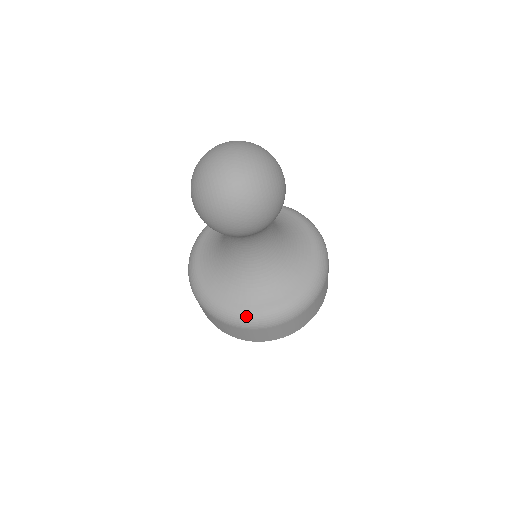
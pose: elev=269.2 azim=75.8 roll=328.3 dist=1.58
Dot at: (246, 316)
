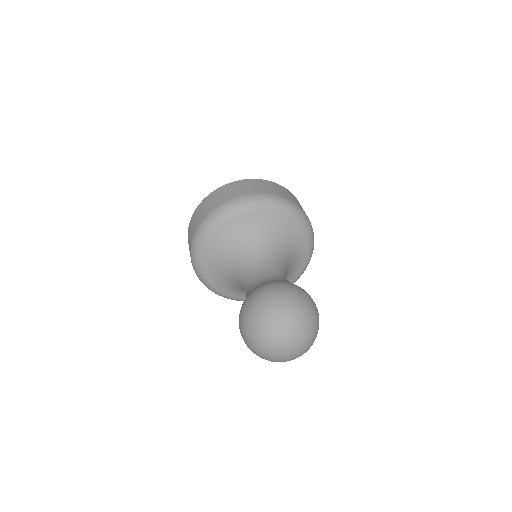
Dot at: occluded
